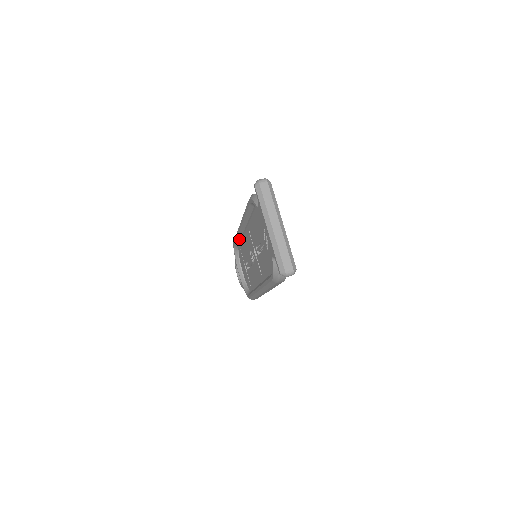
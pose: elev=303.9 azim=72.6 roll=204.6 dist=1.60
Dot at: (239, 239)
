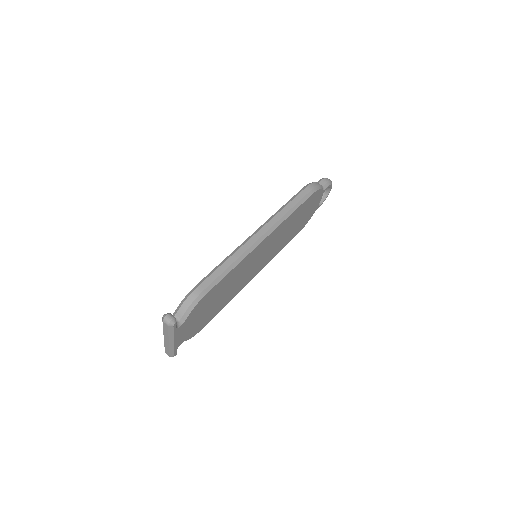
Dot at: occluded
